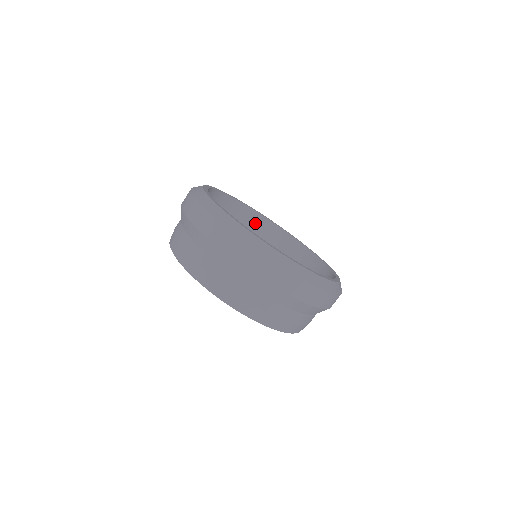
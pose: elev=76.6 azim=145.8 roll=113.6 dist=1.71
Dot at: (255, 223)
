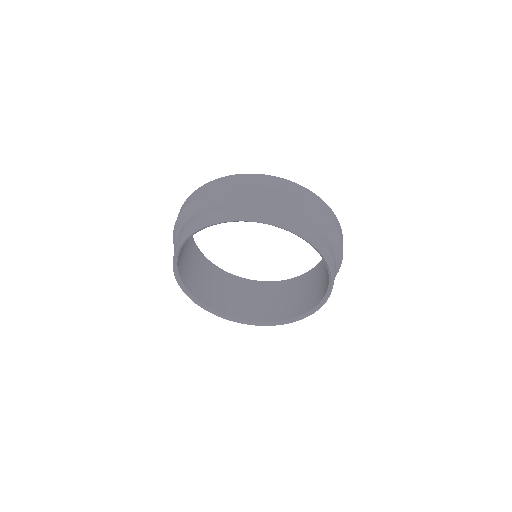
Dot at: (202, 263)
